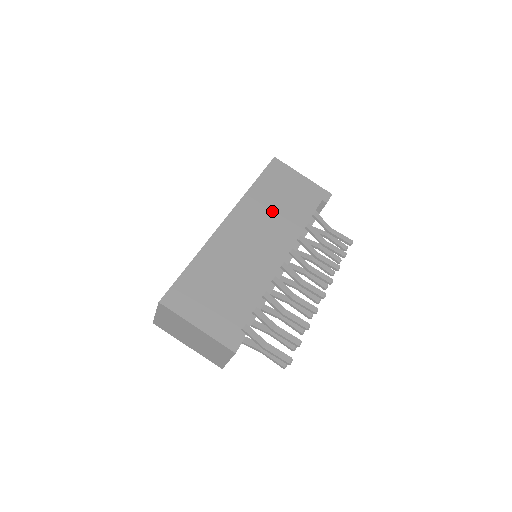
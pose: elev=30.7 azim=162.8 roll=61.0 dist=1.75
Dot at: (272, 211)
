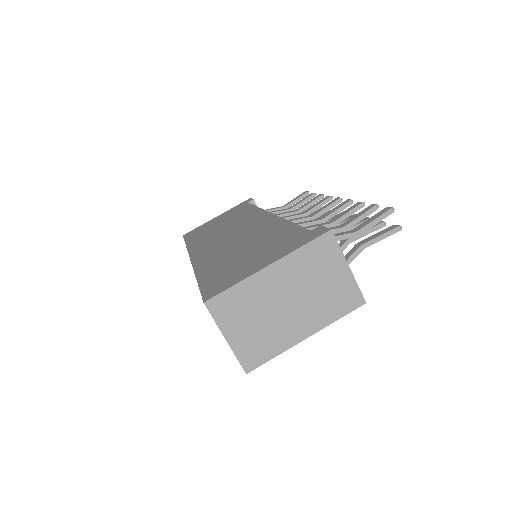
Dot at: (221, 229)
